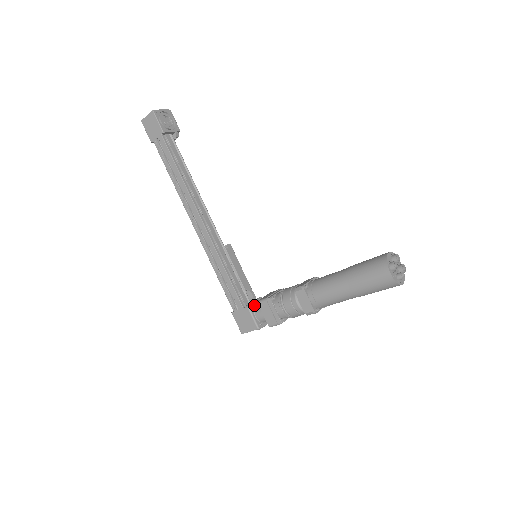
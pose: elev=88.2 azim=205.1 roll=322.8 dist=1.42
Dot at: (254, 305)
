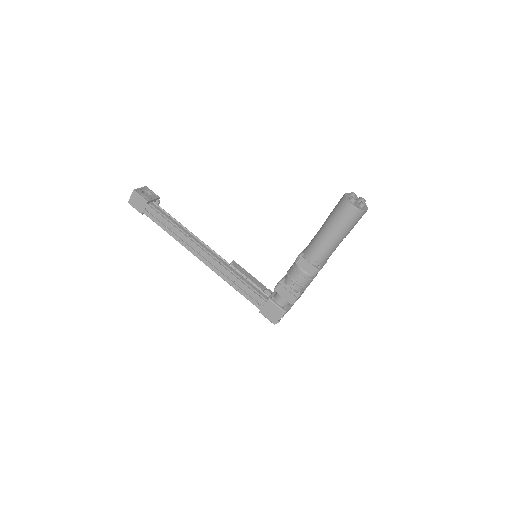
Dot at: (273, 296)
